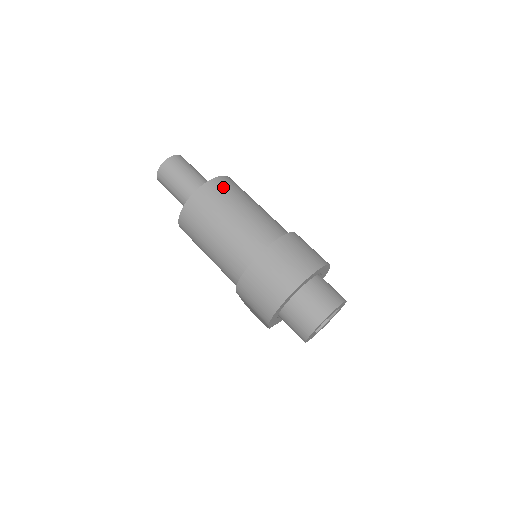
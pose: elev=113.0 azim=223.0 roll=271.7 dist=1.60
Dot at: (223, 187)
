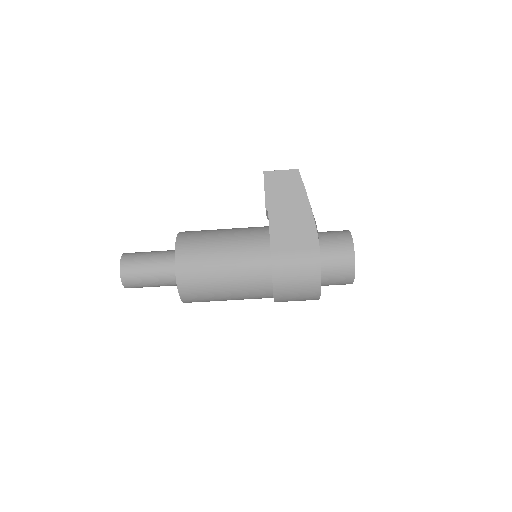
Dot at: (196, 301)
